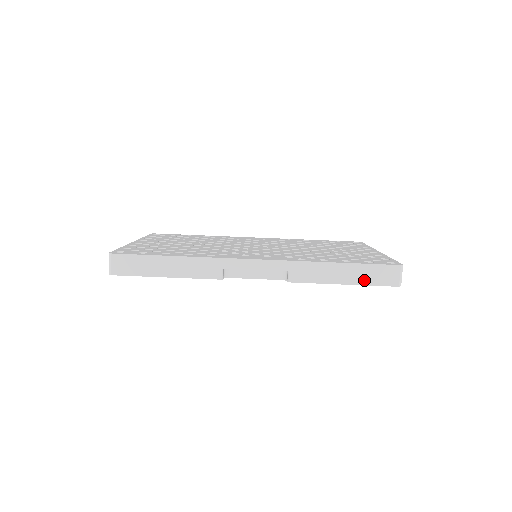
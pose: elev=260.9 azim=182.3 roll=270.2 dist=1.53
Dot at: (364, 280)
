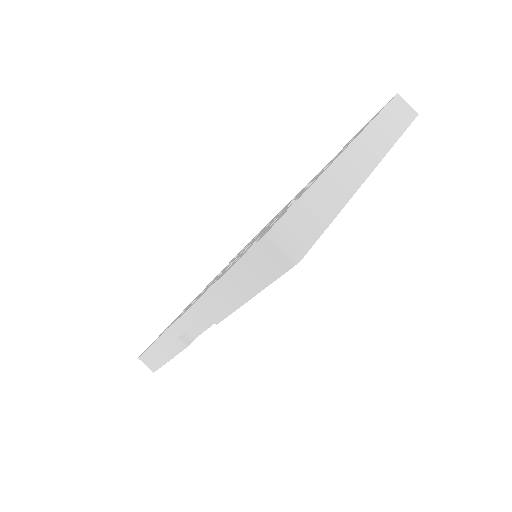
Dot at: (258, 282)
